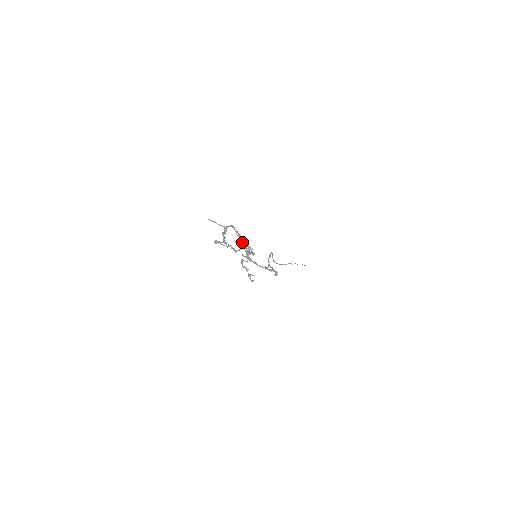
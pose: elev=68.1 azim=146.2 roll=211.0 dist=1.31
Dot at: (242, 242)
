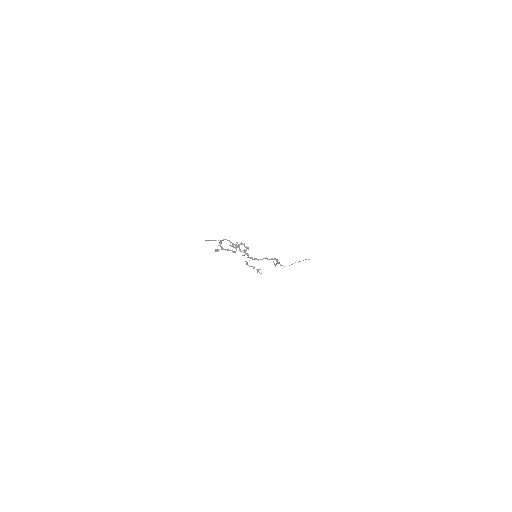
Dot at: occluded
